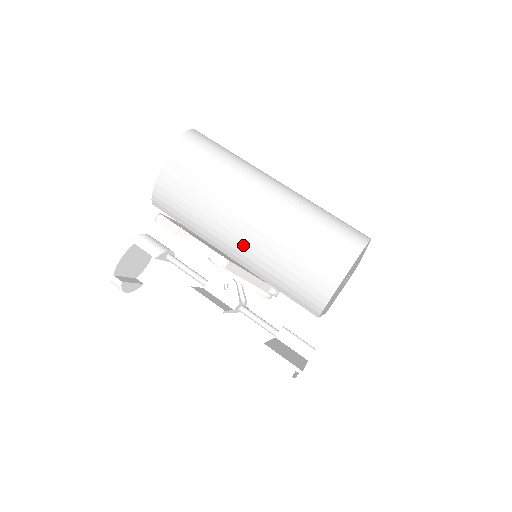
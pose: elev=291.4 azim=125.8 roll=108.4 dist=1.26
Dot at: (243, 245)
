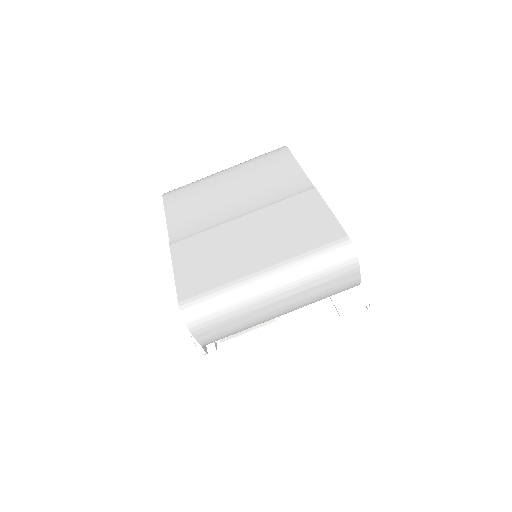
Dot at: occluded
